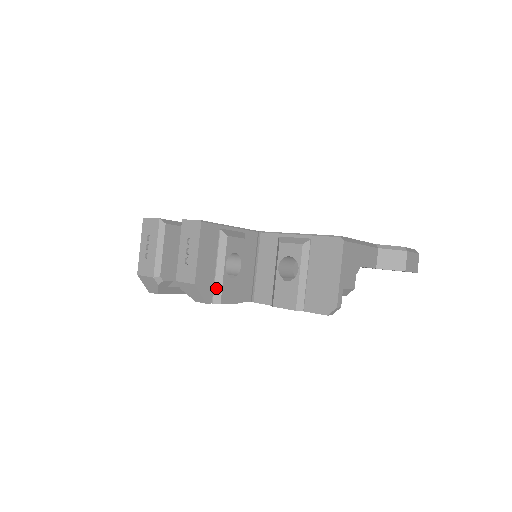
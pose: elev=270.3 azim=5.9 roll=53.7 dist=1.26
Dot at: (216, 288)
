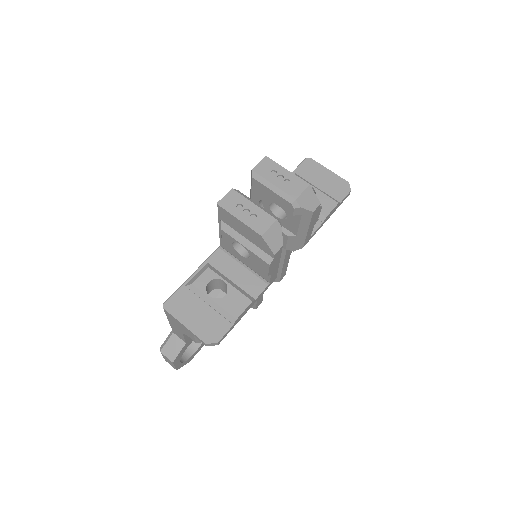
Dot at: occluded
